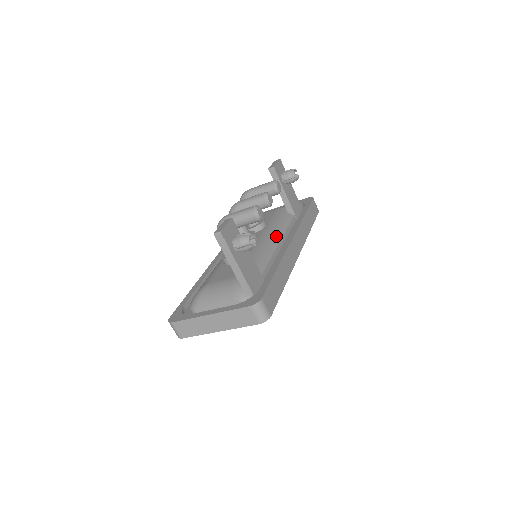
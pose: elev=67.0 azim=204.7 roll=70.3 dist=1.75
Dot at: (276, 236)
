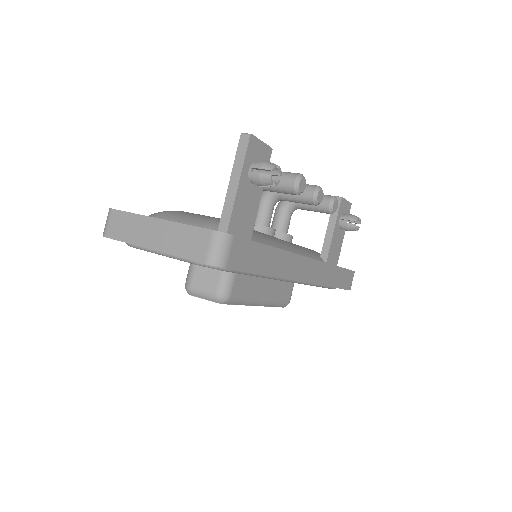
Dot at: (294, 249)
